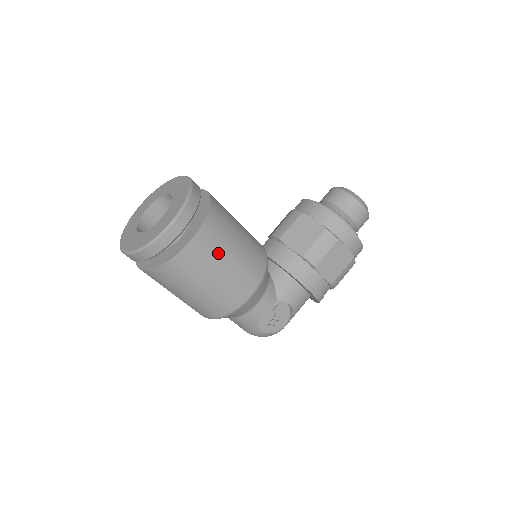
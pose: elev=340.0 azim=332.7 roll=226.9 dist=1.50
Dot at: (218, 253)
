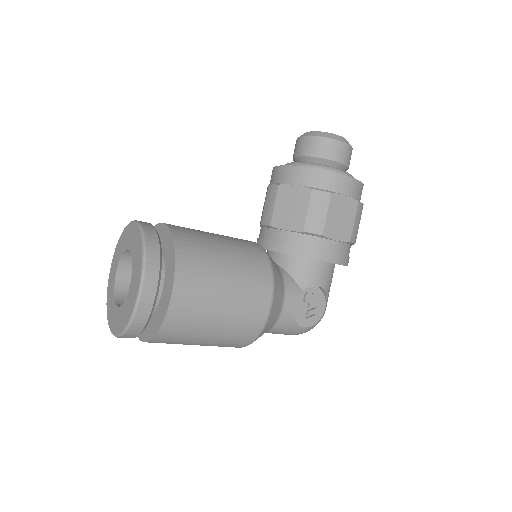
Dot at: (210, 285)
